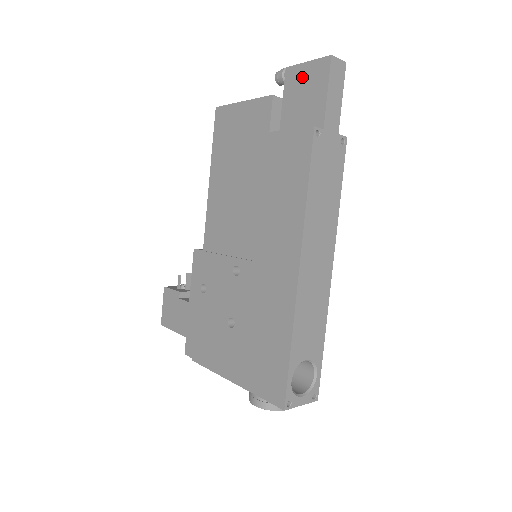
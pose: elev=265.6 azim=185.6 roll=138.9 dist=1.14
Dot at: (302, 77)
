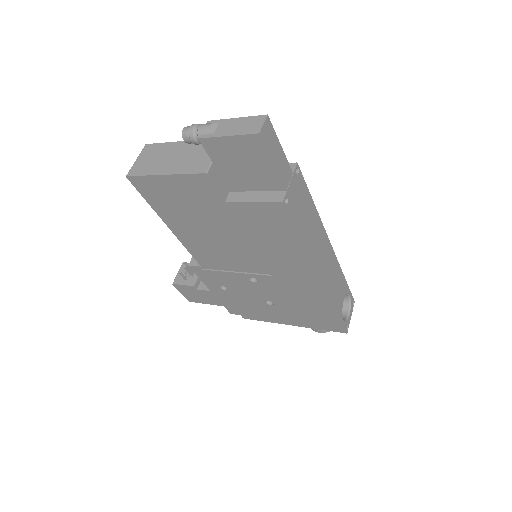
Dot at: (229, 149)
